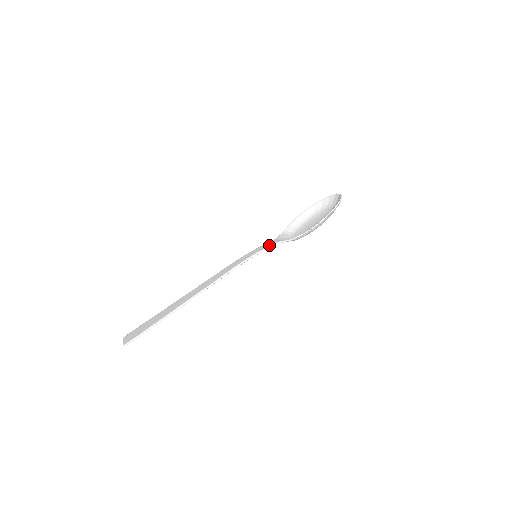
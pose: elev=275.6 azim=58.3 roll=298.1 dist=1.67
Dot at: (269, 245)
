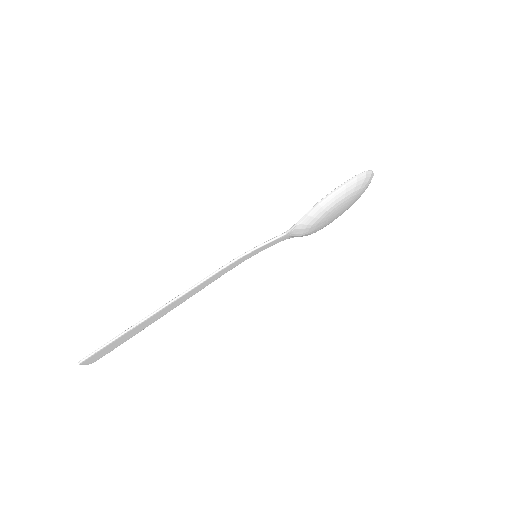
Dot at: occluded
